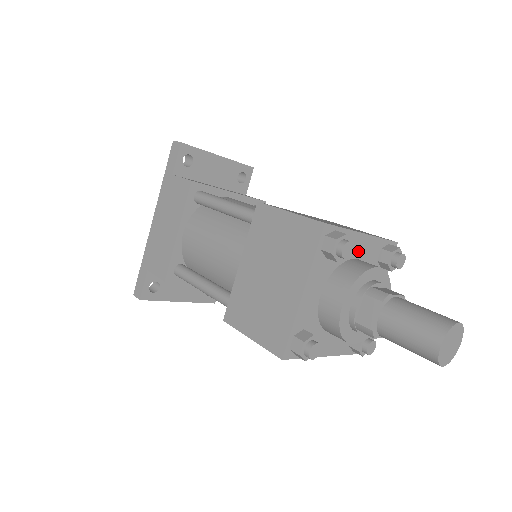
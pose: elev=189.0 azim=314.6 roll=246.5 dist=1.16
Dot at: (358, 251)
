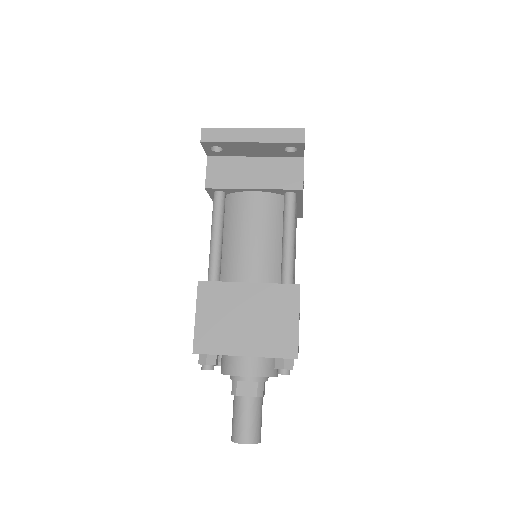
Dot at: (245, 356)
